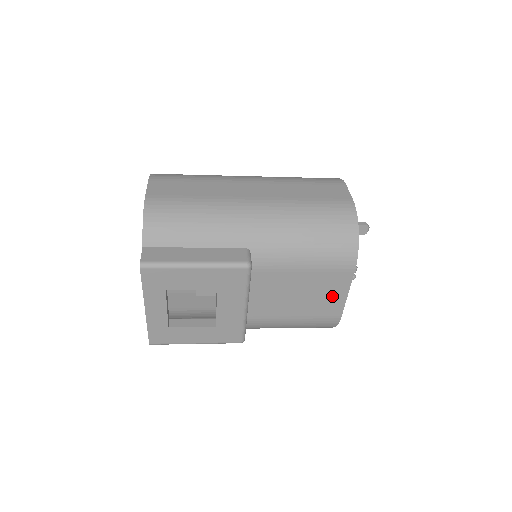
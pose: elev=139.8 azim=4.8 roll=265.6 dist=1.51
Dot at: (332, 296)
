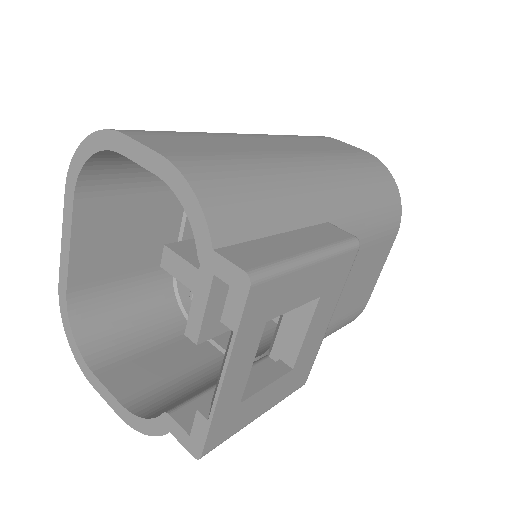
Dot at: (371, 277)
